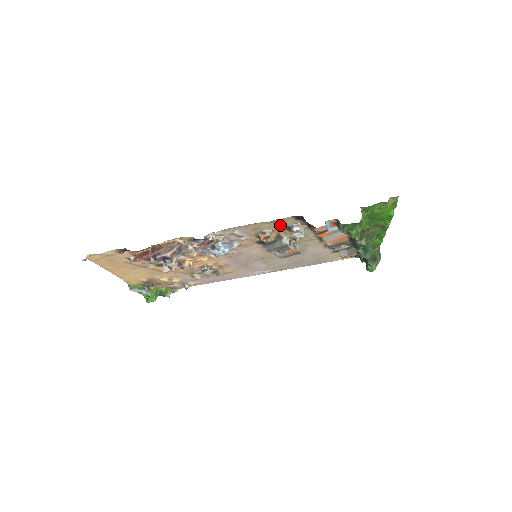
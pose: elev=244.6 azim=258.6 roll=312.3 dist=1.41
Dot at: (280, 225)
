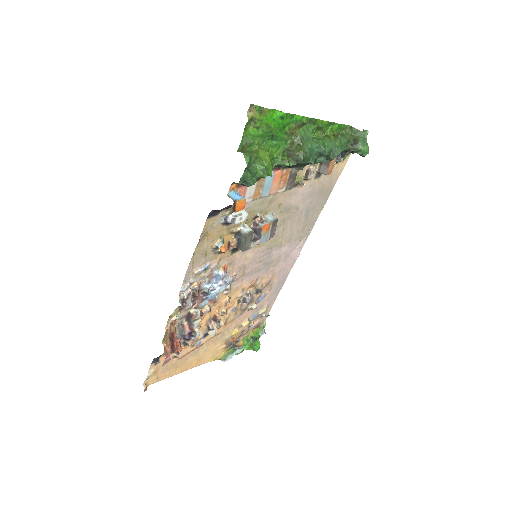
Dot at: (216, 231)
